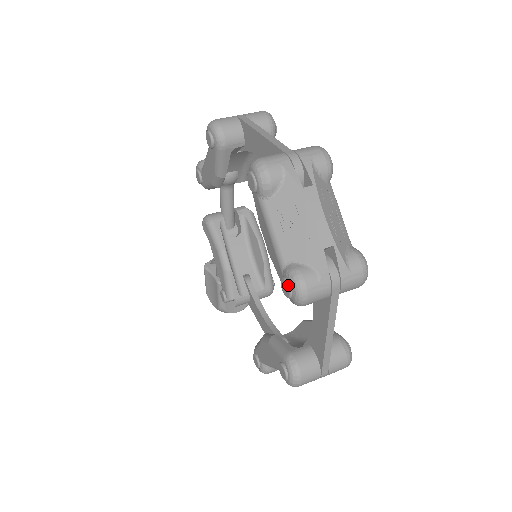
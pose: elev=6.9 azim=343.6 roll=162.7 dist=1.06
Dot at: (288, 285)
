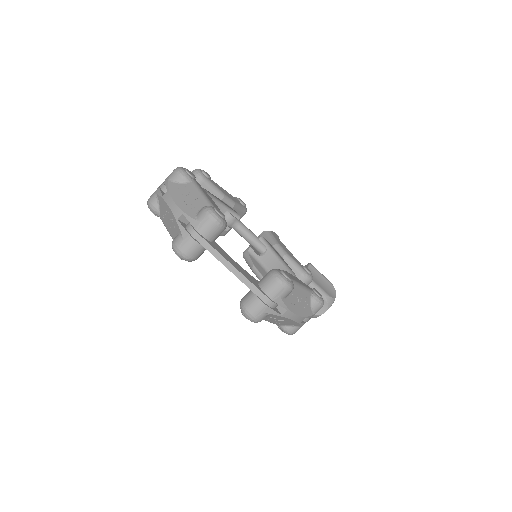
Dot at: occluded
